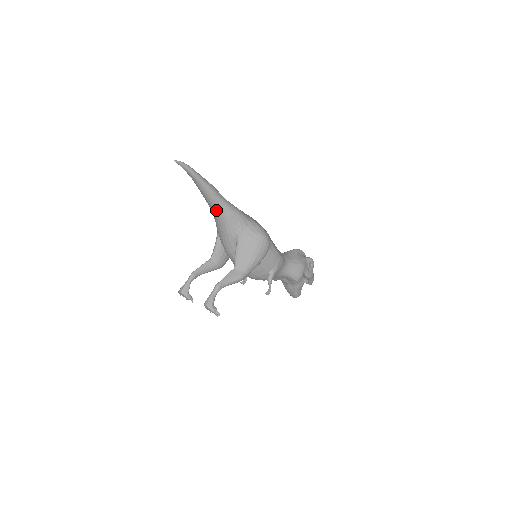
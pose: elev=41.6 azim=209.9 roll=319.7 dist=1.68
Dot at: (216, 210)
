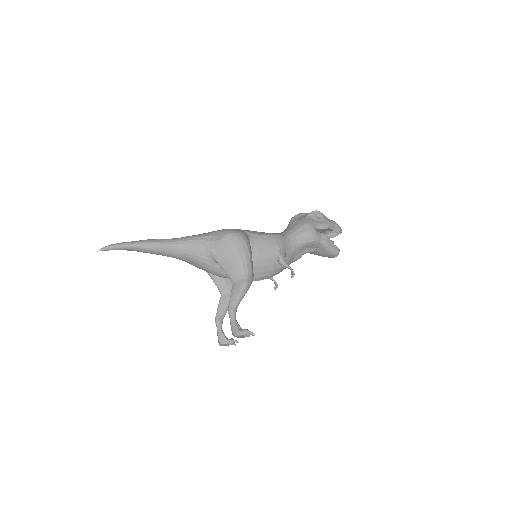
Dot at: (173, 254)
